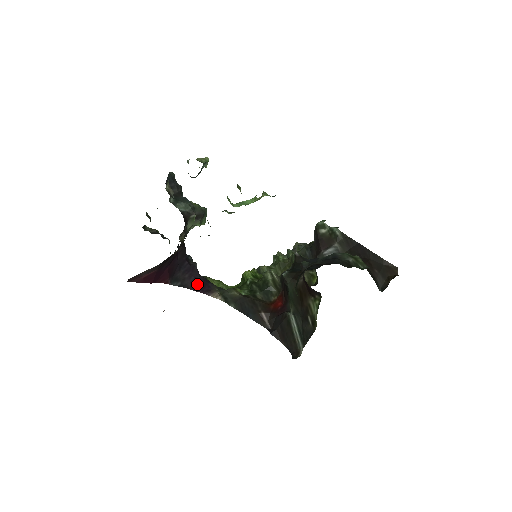
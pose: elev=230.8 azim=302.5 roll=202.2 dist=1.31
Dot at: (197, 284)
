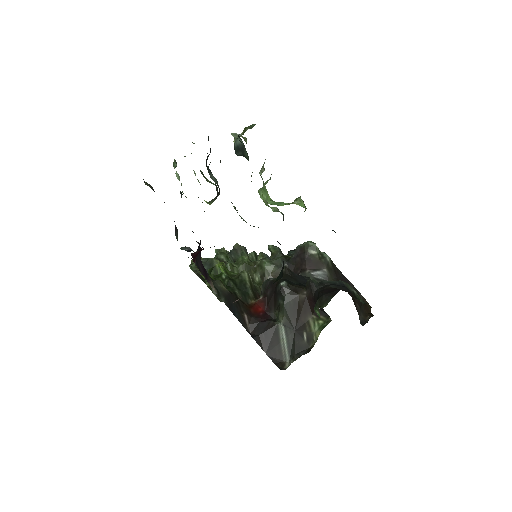
Dot at: (203, 268)
